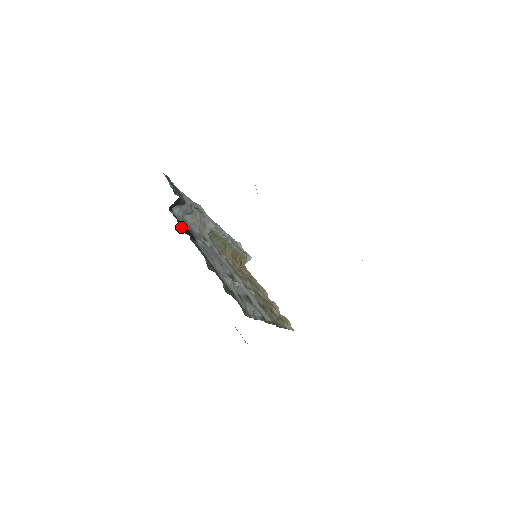
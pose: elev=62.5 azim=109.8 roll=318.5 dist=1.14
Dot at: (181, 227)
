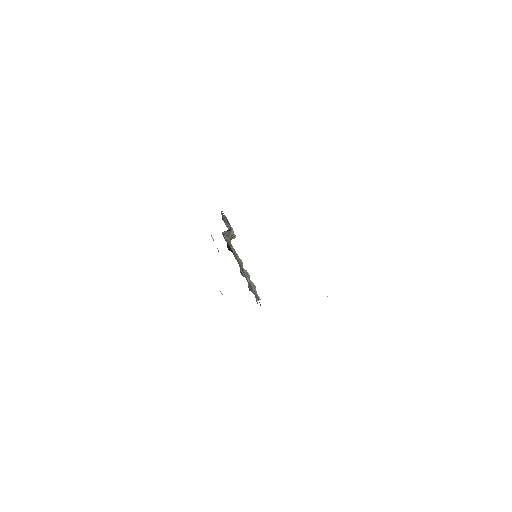
Dot at: (228, 246)
